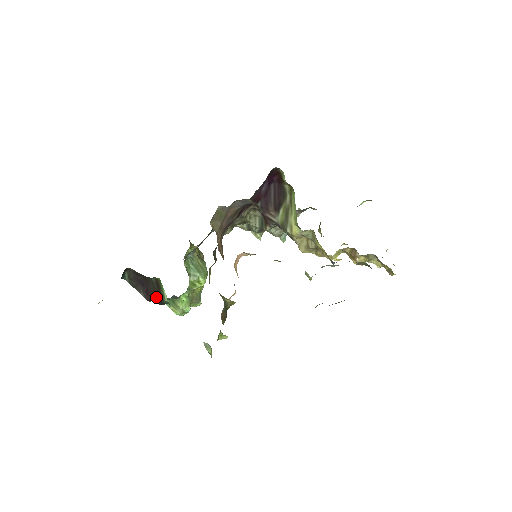
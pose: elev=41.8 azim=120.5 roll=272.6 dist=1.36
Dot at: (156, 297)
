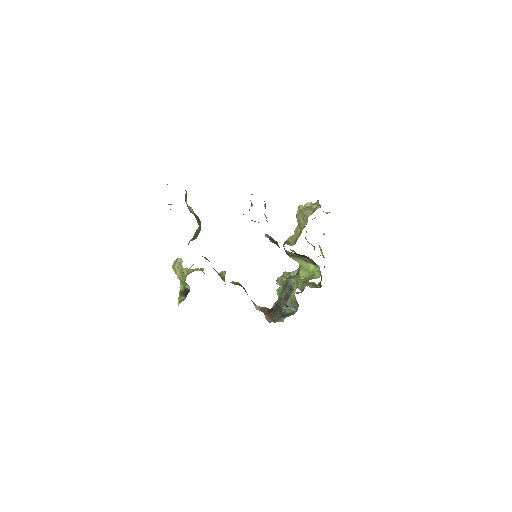
Dot at: occluded
